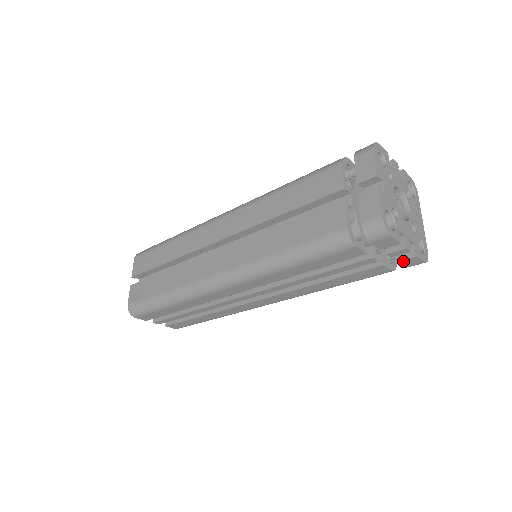
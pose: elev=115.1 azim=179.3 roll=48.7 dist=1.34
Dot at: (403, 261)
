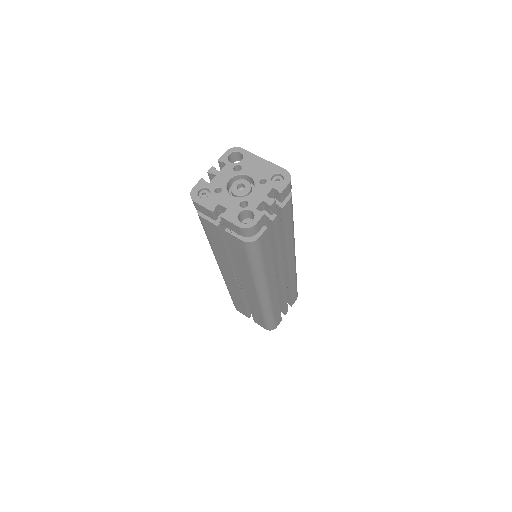
Dot at: (283, 198)
